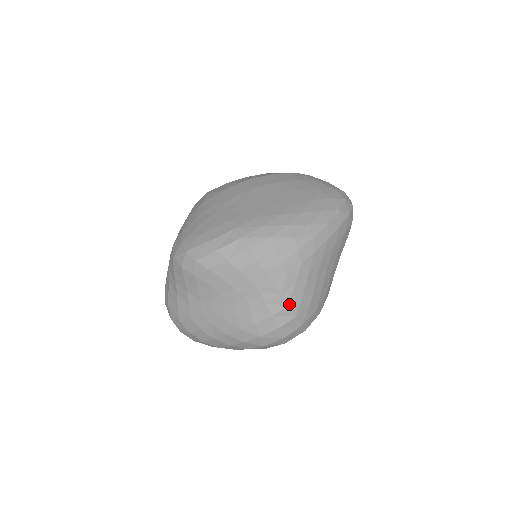
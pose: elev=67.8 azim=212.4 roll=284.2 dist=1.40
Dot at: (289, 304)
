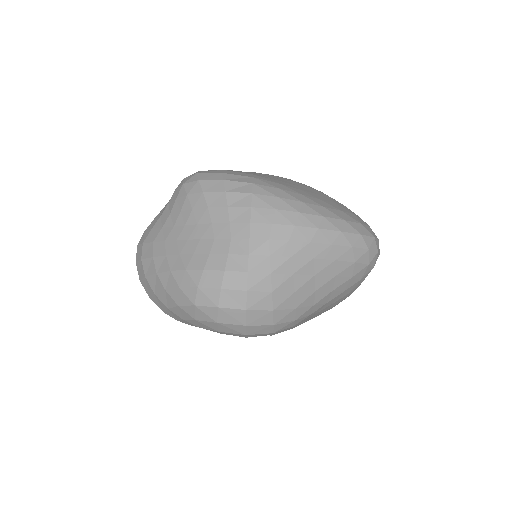
Dot at: (249, 271)
